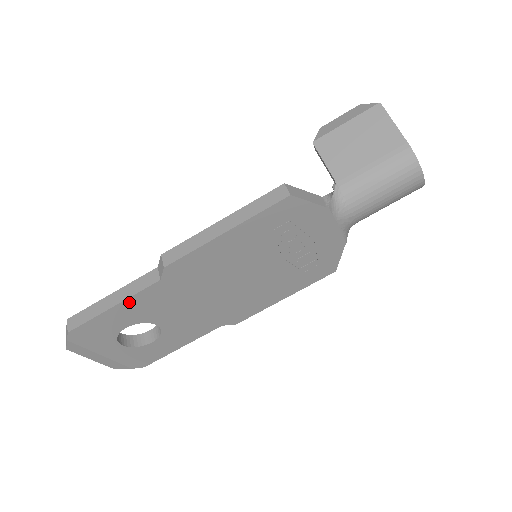
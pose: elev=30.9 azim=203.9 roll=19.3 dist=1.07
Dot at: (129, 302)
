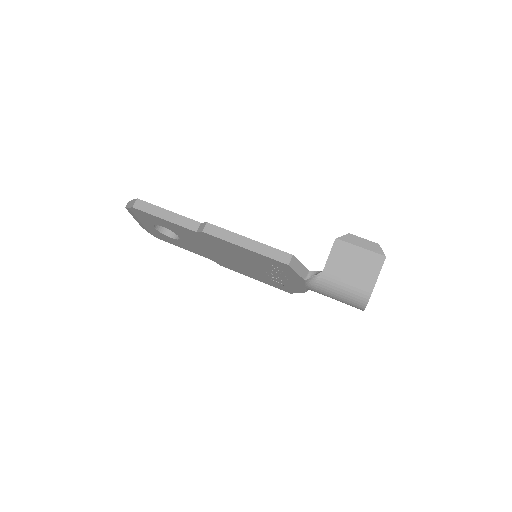
Dot at: (173, 224)
